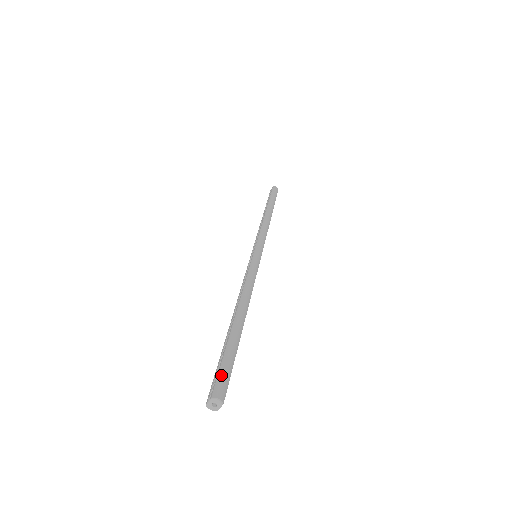
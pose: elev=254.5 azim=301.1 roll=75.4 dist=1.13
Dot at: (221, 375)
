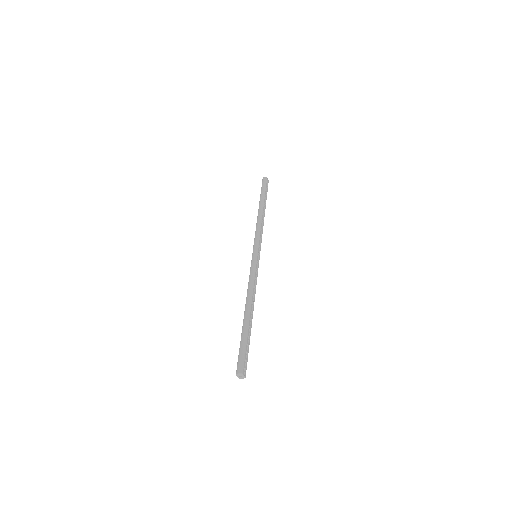
Dot at: (239, 359)
